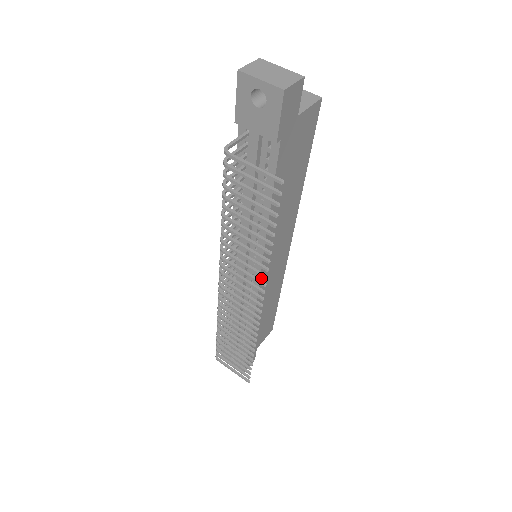
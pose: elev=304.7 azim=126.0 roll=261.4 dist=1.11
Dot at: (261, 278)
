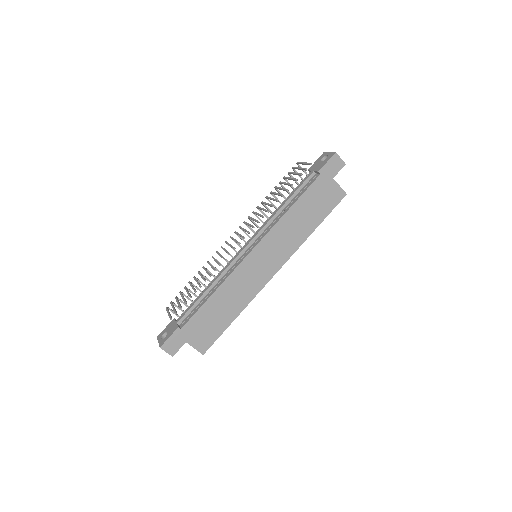
Dot at: (250, 255)
